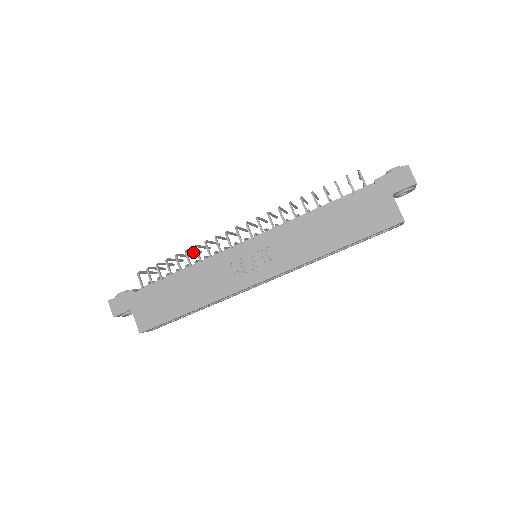
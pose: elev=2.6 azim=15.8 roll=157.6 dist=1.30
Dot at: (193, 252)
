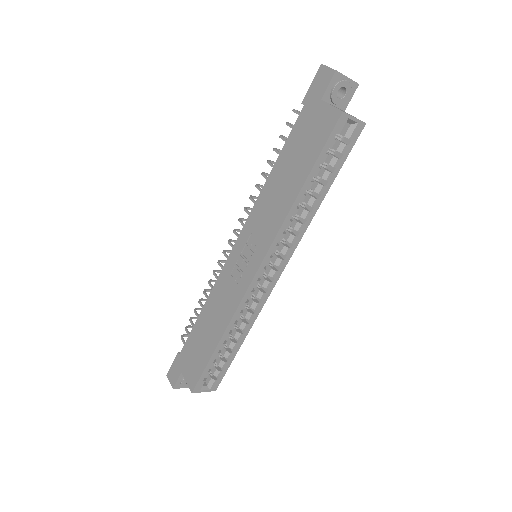
Dot at: occluded
